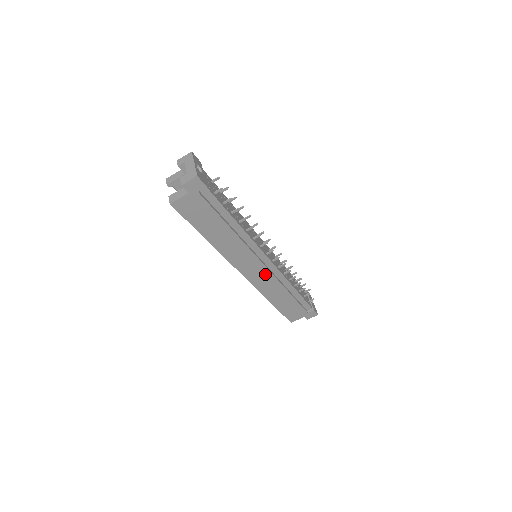
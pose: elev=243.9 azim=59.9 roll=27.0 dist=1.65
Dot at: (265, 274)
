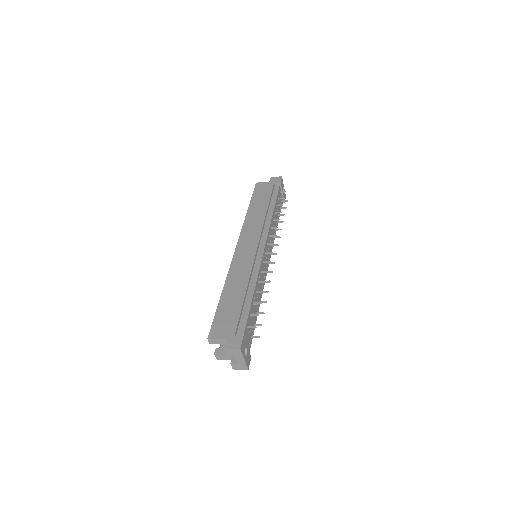
Dot at: occluded
